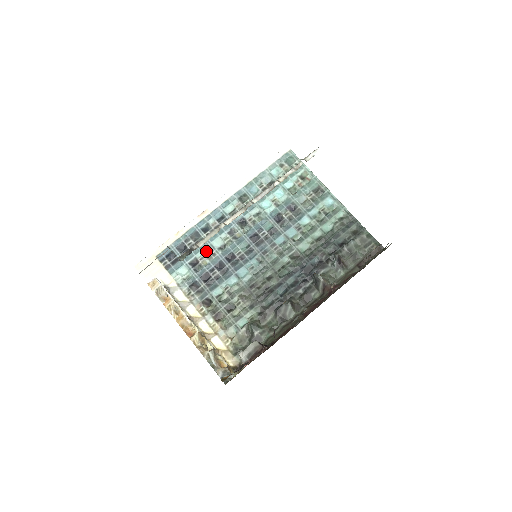
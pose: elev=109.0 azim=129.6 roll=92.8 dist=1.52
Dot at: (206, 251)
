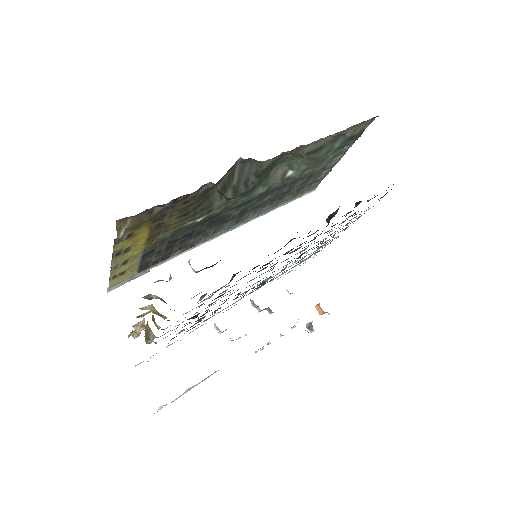
Dot at: occluded
